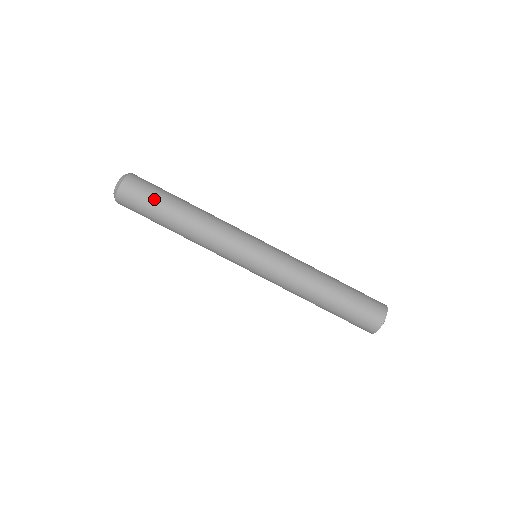
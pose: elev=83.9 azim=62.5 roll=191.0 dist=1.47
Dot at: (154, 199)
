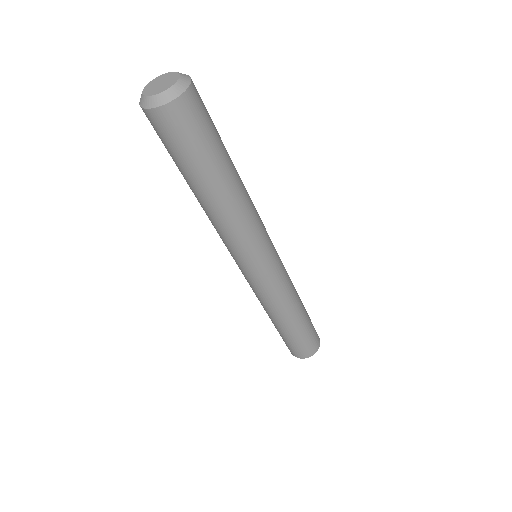
Dot at: (194, 155)
